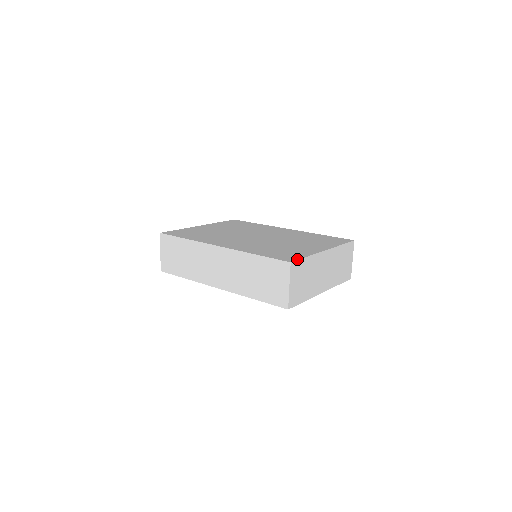
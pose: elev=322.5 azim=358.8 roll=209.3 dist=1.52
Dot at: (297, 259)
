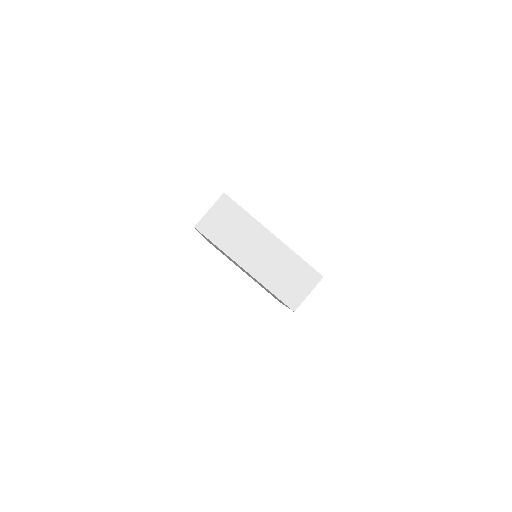
Dot at: (234, 201)
